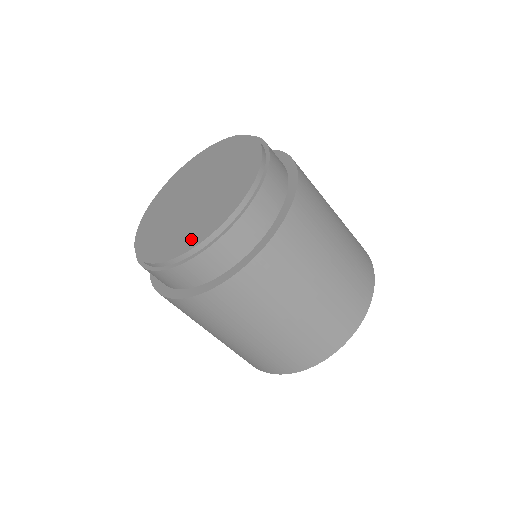
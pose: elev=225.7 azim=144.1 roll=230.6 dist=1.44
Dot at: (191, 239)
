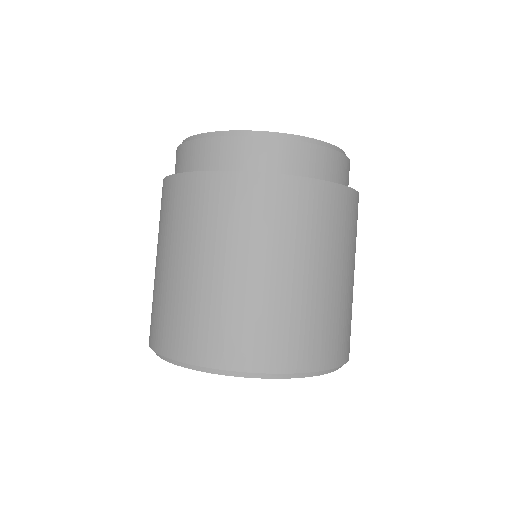
Dot at: occluded
